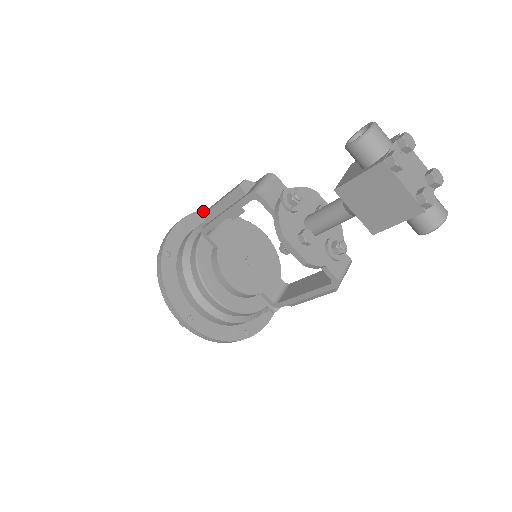
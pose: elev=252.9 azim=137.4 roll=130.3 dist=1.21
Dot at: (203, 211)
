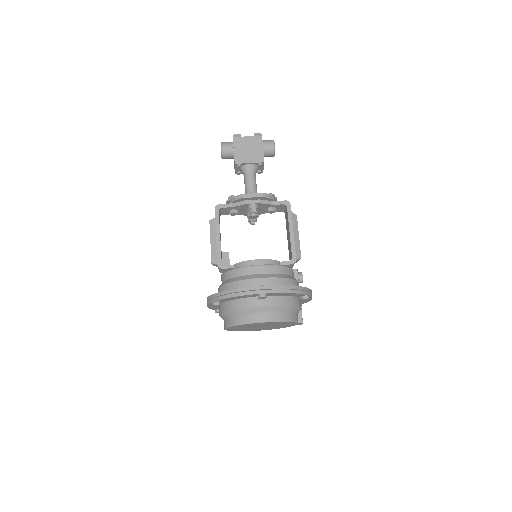
Dot at: occluded
